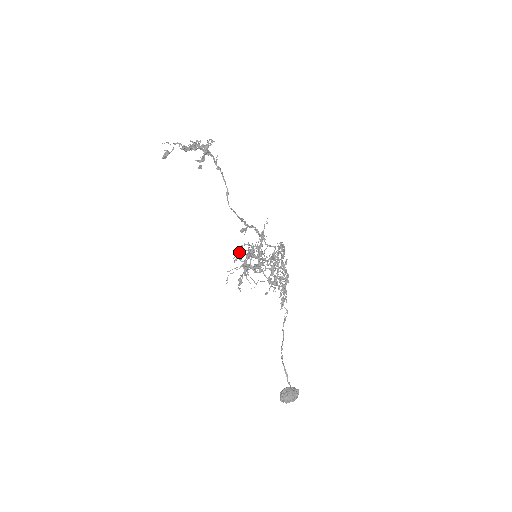
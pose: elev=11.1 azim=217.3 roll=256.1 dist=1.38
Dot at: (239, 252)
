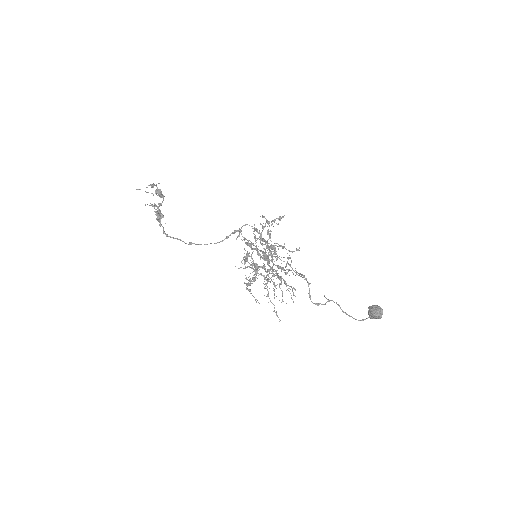
Dot at: (257, 229)
